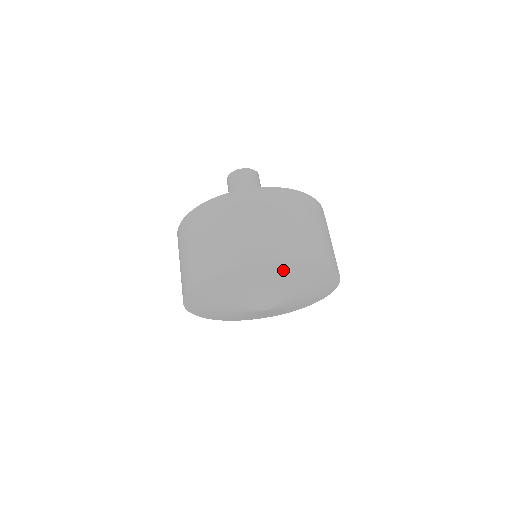
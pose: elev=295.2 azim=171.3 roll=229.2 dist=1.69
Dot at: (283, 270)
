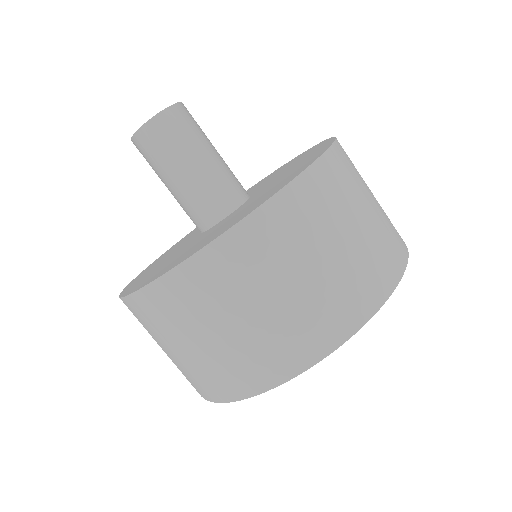
Dot at: occluded
